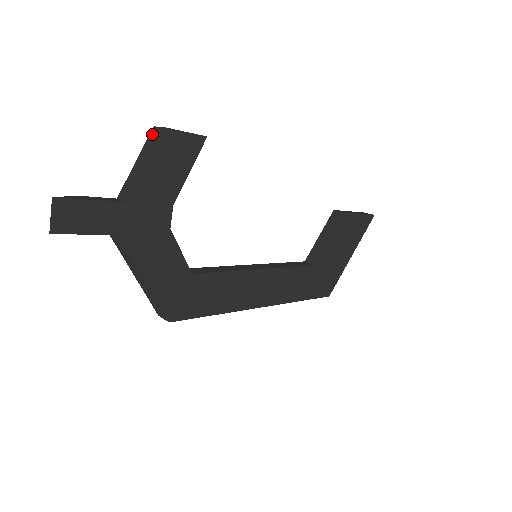
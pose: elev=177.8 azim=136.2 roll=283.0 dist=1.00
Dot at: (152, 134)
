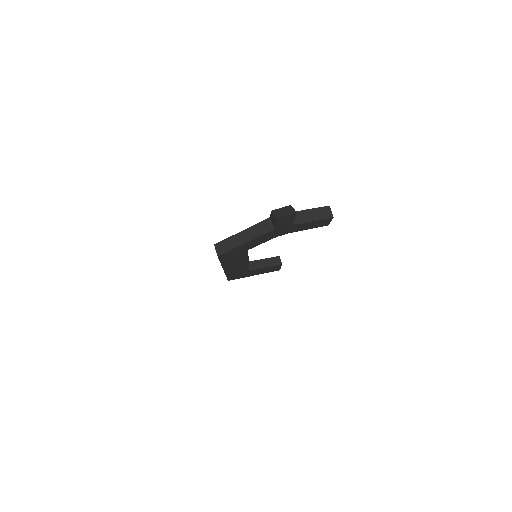
Dot at: (326, 209)
